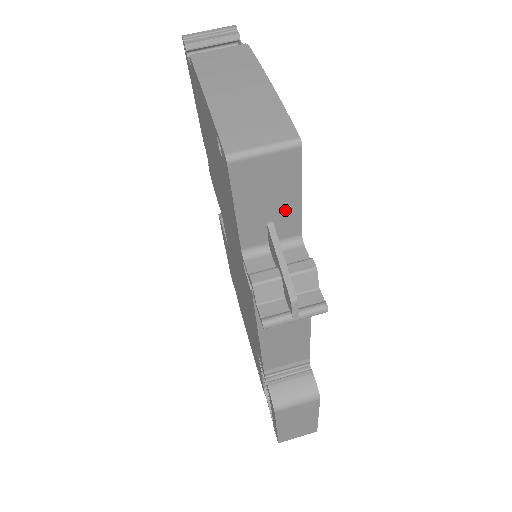
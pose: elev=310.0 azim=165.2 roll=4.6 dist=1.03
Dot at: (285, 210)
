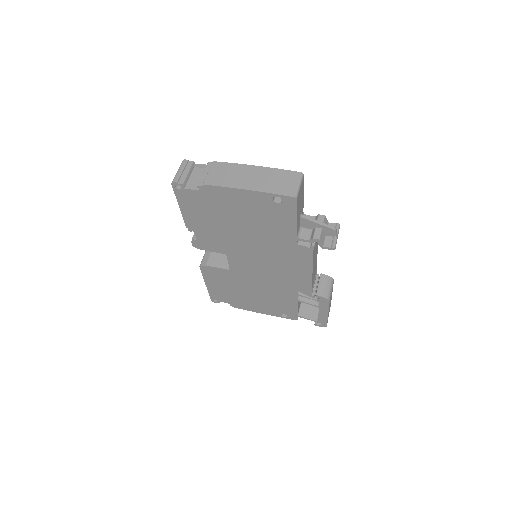
Dot at: (302, 205)
